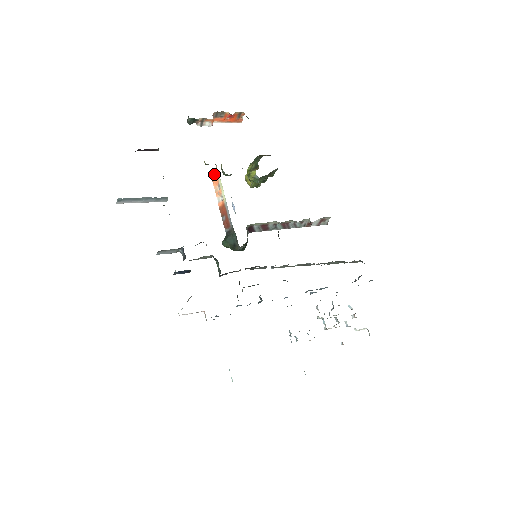
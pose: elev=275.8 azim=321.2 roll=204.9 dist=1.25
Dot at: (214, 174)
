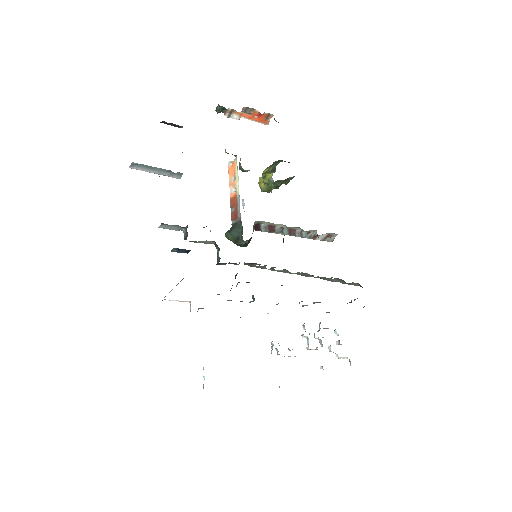
Dot at: (232, 165)
